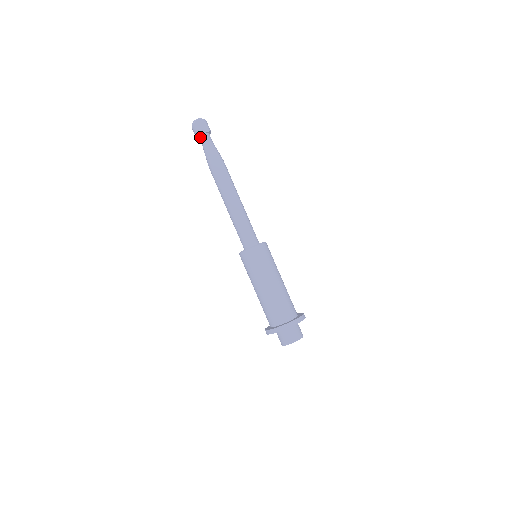
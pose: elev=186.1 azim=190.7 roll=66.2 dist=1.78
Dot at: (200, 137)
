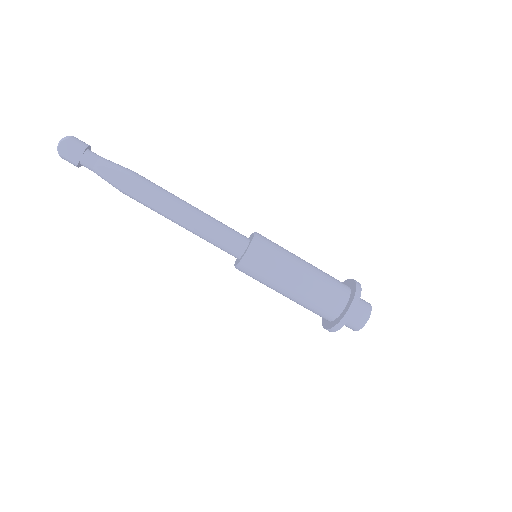
Dot at: occluded
